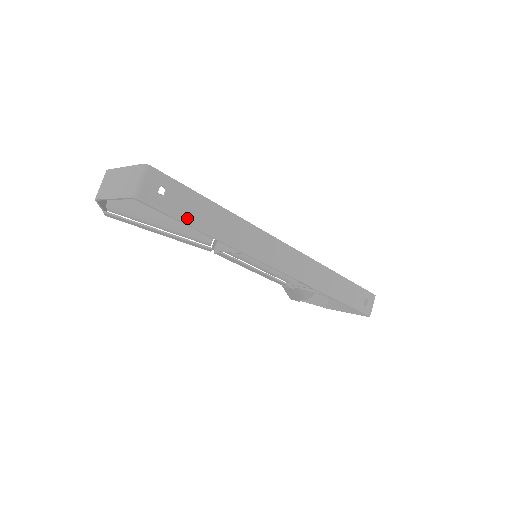
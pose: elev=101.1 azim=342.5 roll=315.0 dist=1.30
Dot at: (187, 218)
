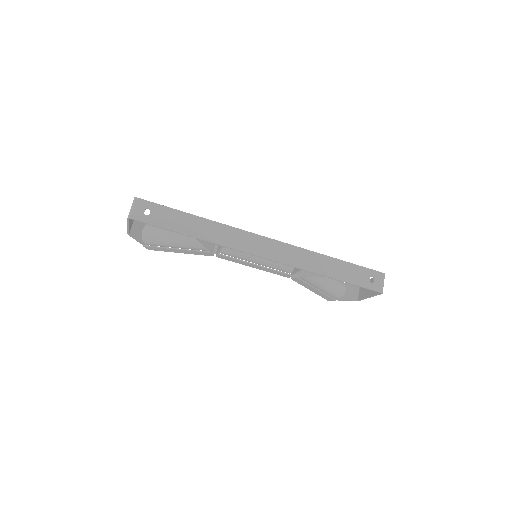
Dot at: (169, 226)
